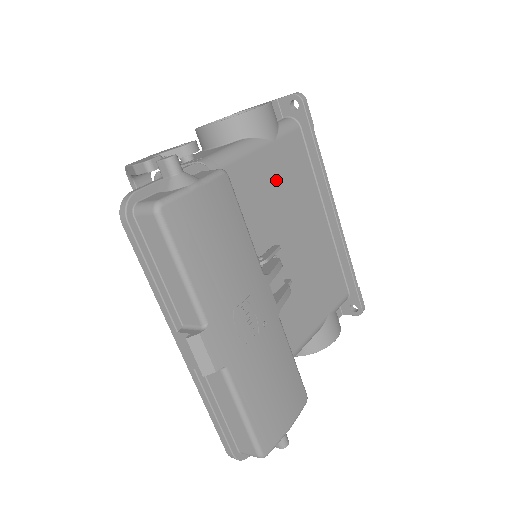
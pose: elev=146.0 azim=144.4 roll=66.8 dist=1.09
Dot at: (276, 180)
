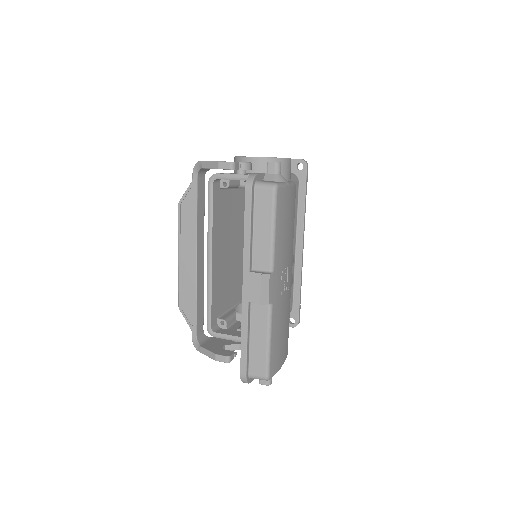
Dot at: occluded
